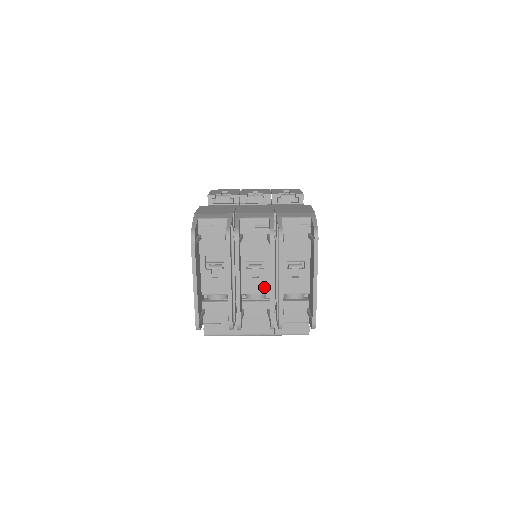
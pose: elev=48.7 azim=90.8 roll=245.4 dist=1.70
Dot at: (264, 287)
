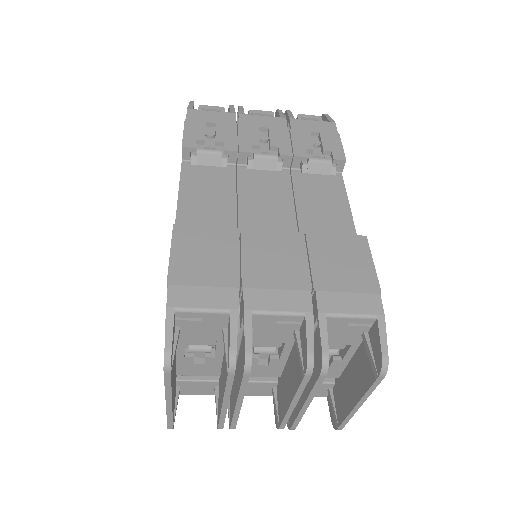
Dot at: (274, 372)
